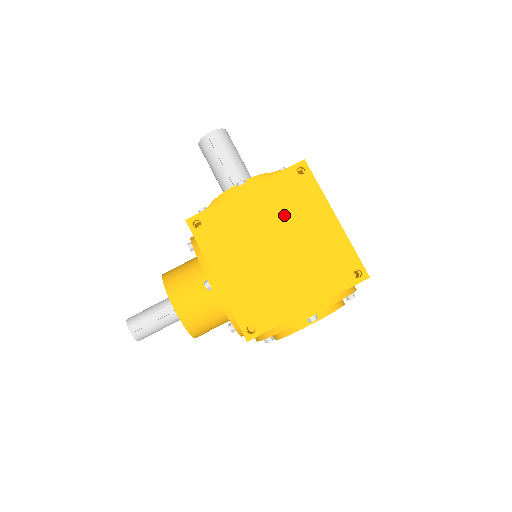
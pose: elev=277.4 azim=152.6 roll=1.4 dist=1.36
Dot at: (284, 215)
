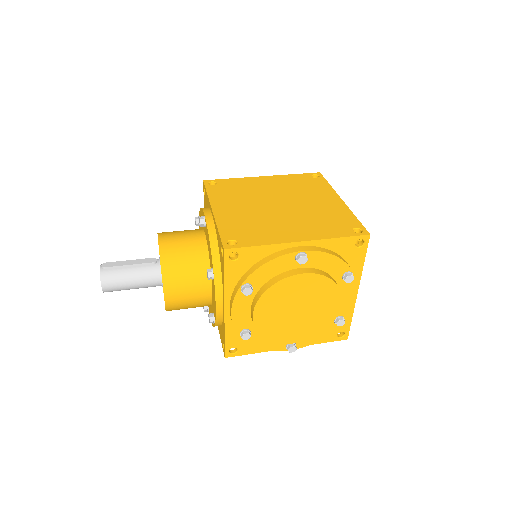
Dot at: (293, 191)
